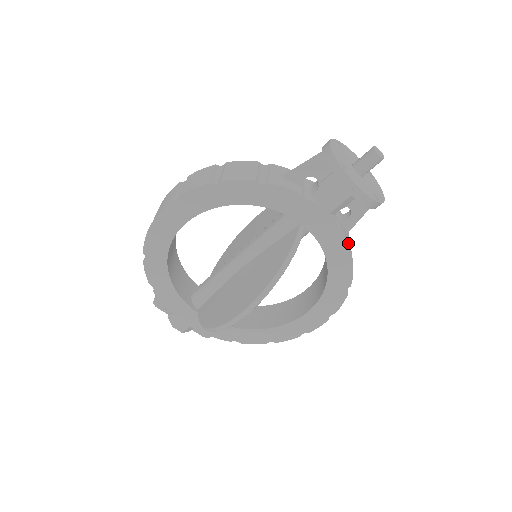
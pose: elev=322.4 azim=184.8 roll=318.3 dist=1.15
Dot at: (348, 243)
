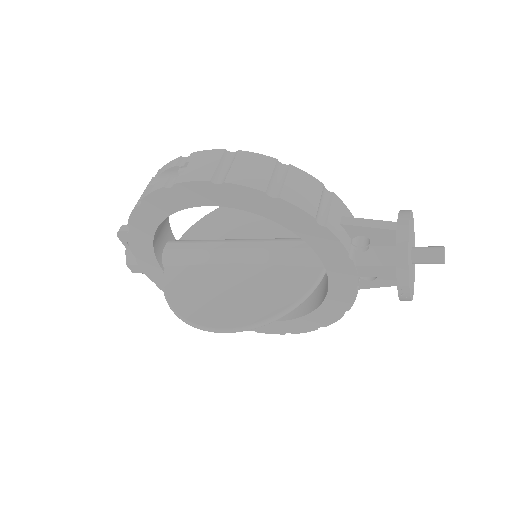
Dot at: occluded
